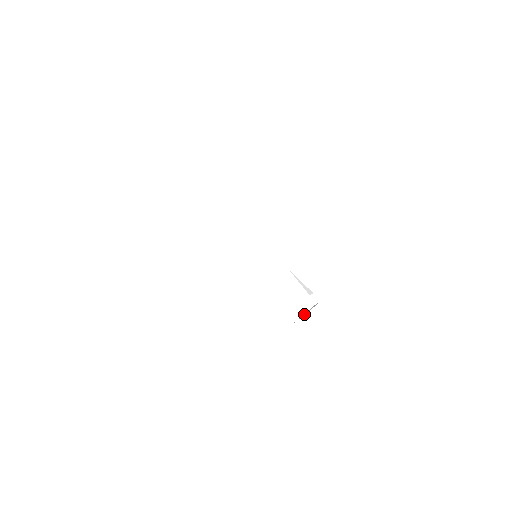
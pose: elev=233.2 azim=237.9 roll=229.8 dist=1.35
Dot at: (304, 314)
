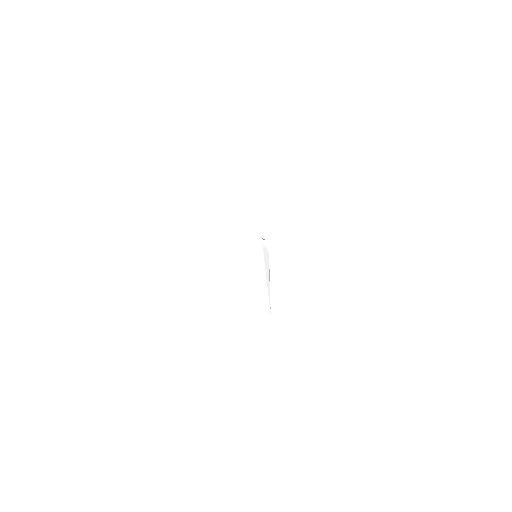
Dot at: (269, 283)
